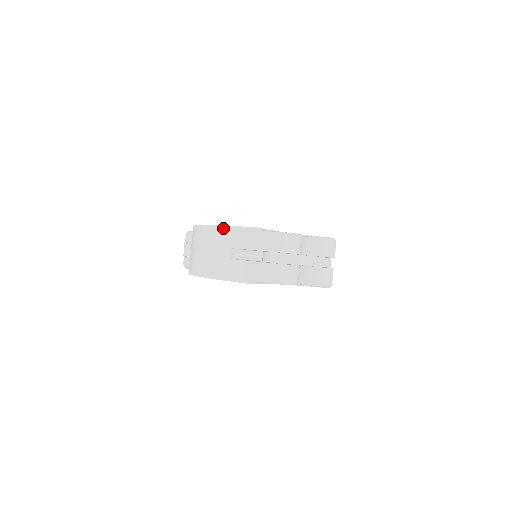
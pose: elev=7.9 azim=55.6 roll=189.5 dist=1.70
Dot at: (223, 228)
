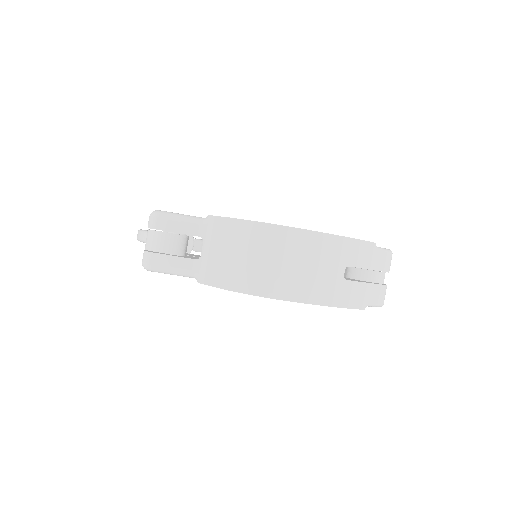
Dot at: (338, 239)
